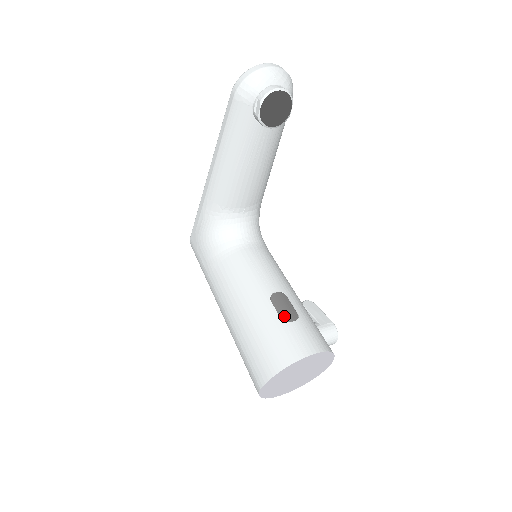
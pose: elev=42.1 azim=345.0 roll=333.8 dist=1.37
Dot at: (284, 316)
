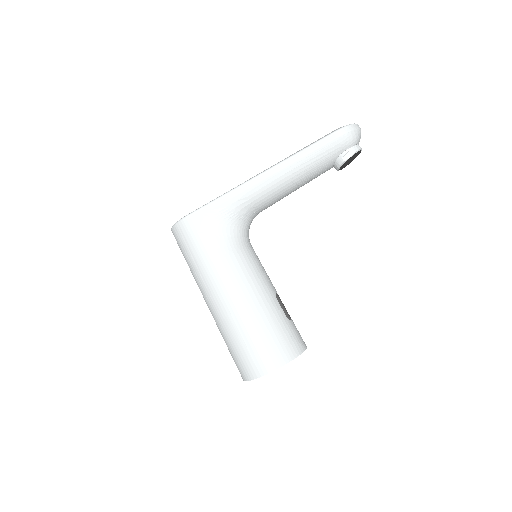
Dot at: (287, 314)
